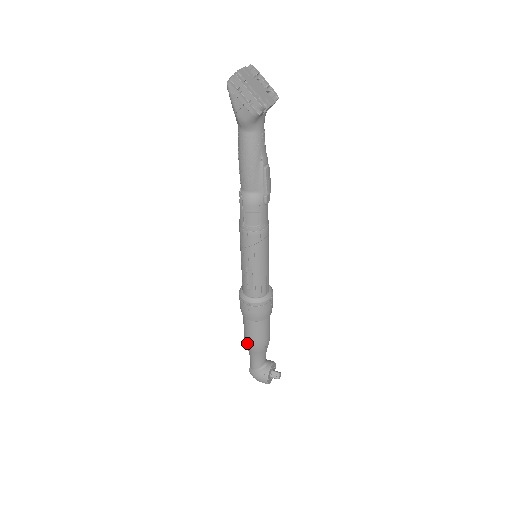
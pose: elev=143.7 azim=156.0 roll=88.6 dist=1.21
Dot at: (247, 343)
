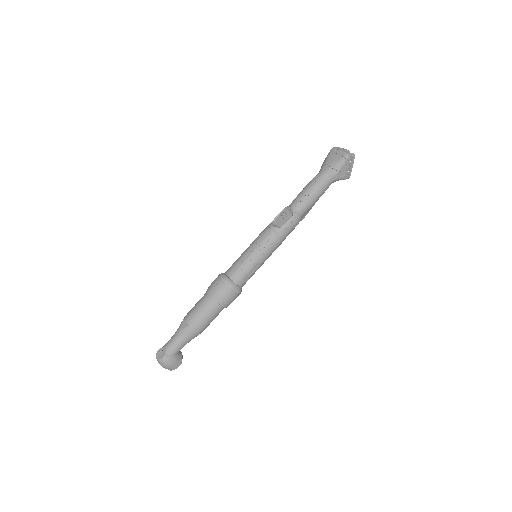
Dot at: (196, 327)
